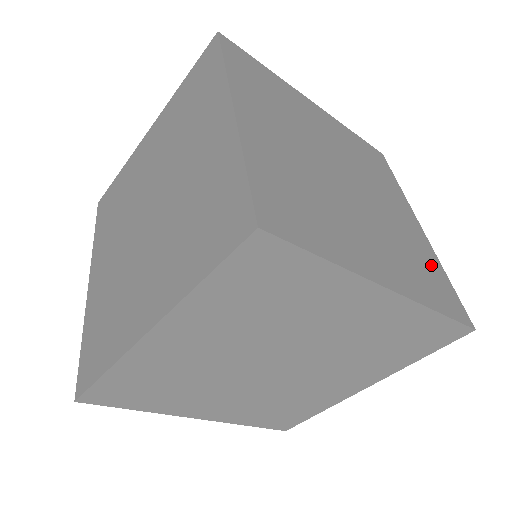
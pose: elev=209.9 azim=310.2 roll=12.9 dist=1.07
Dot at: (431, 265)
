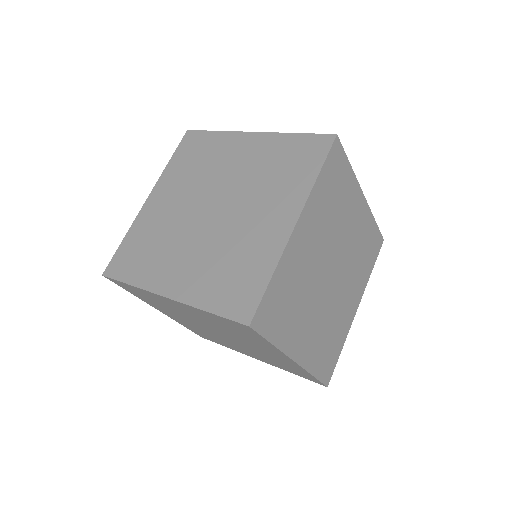
Dot at: occluded
